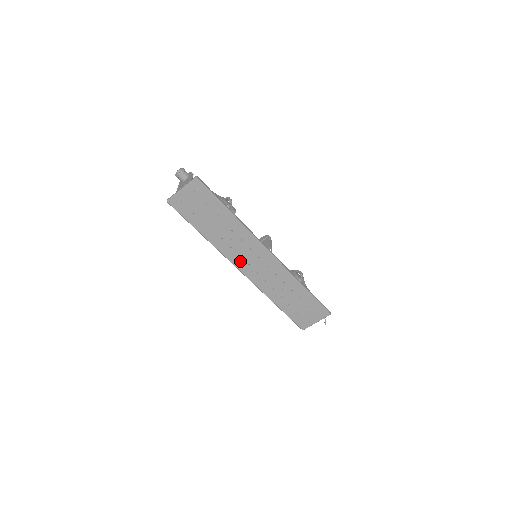
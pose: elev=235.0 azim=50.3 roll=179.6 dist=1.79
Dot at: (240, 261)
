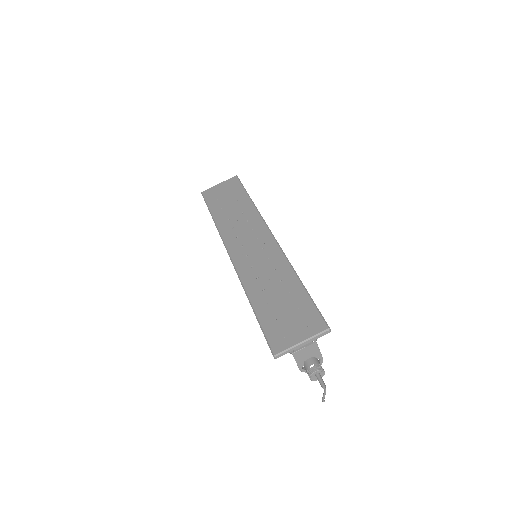
Dot at: (235, 242)
